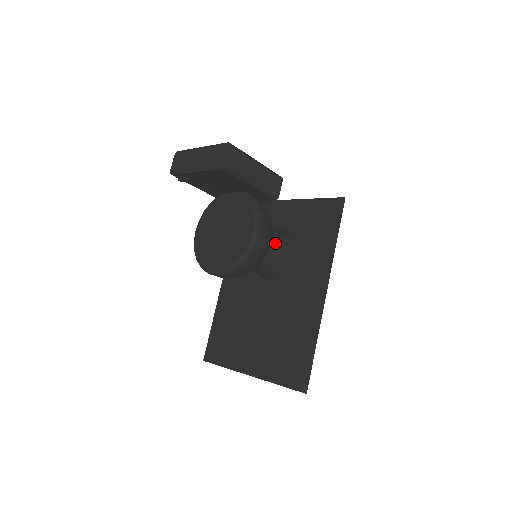
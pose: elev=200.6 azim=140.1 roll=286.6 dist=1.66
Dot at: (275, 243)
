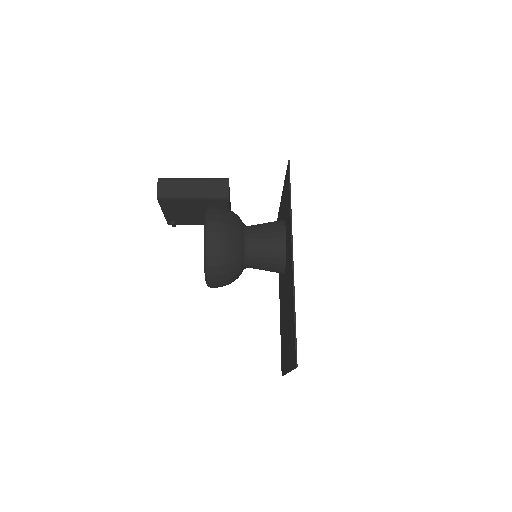
Dot at: (255, 236)
